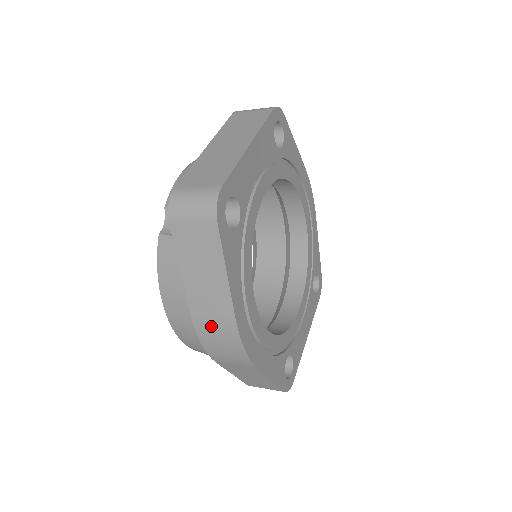
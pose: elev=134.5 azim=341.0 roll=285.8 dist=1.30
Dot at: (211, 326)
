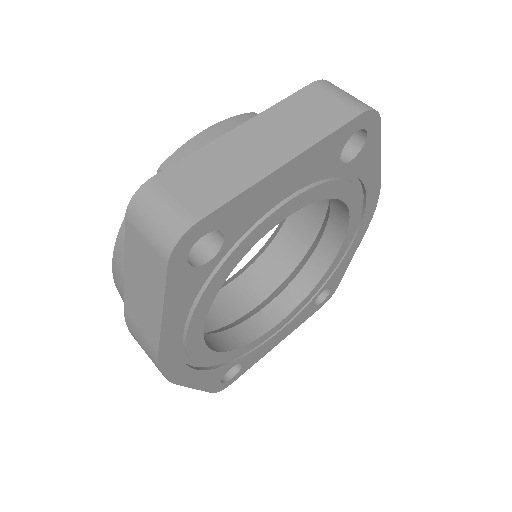
Dot at: (138, 333)
